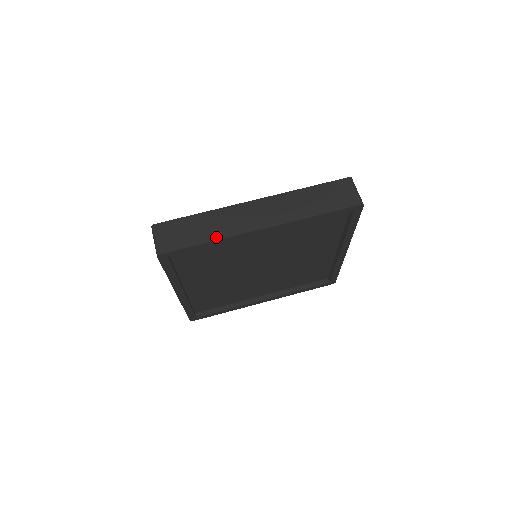
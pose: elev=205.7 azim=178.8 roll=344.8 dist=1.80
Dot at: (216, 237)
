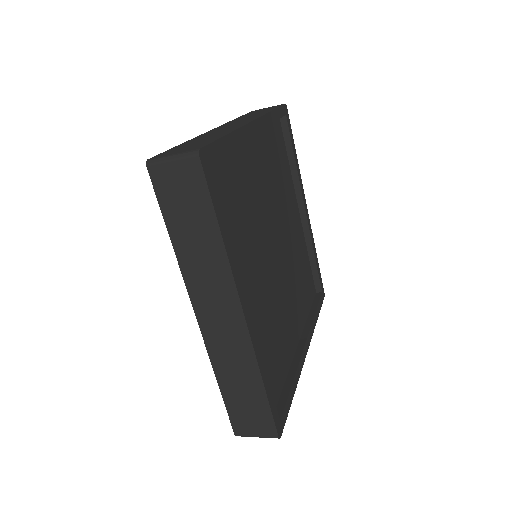
Dot at: (229, 132)
